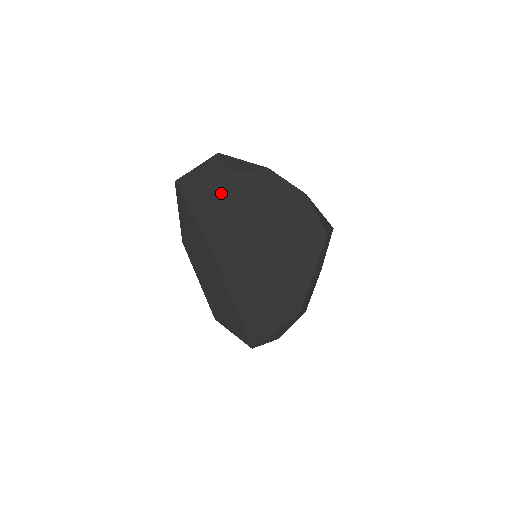
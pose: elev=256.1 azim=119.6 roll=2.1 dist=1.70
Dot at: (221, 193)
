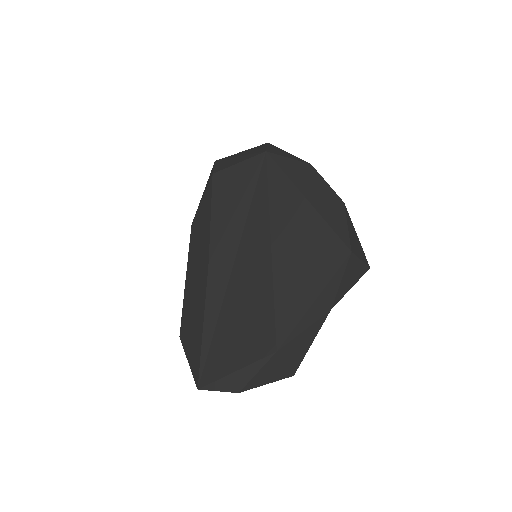
Dot at: (249, 171)
